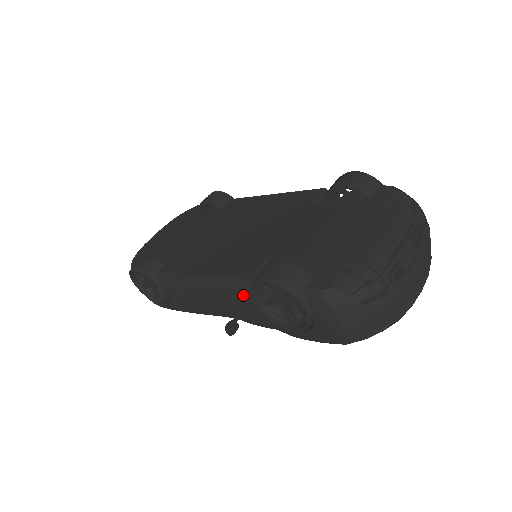
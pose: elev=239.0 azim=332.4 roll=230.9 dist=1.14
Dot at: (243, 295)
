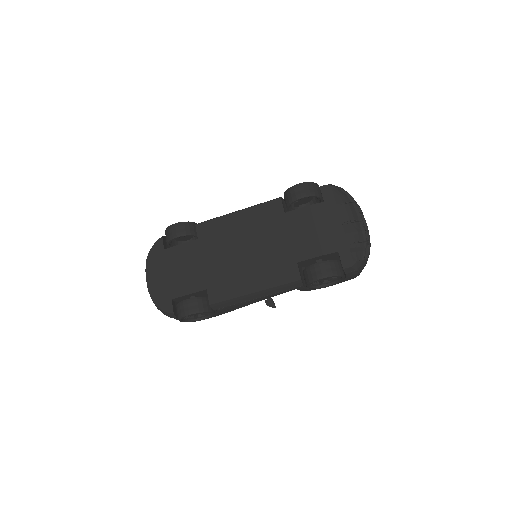
Dot at: (297, 288)
